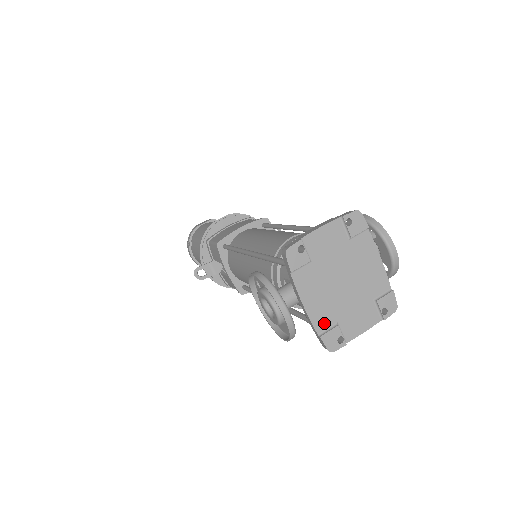
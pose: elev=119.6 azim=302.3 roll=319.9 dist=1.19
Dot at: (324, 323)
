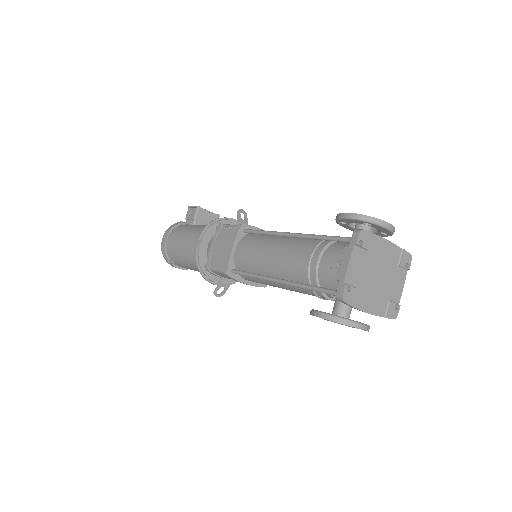
Dot at: (383, 308)
